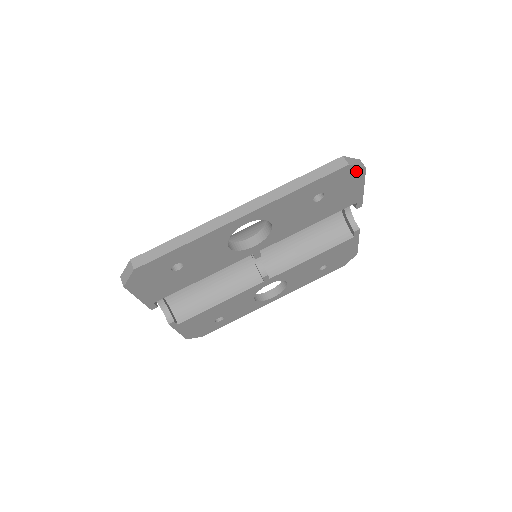
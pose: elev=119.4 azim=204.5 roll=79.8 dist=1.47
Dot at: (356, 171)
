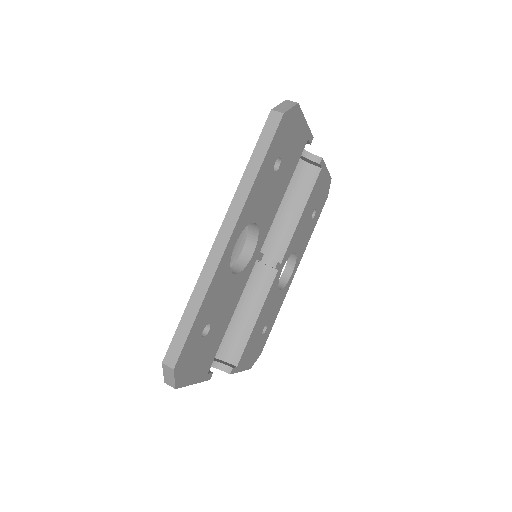
Dot at: (292, 113)
